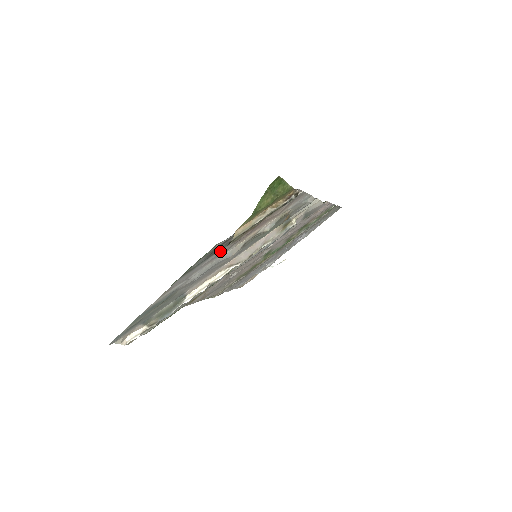
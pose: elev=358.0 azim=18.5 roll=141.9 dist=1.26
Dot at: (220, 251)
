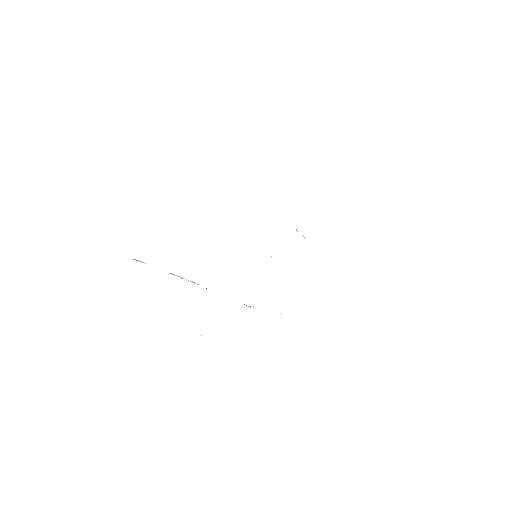
Dot at: occluded
